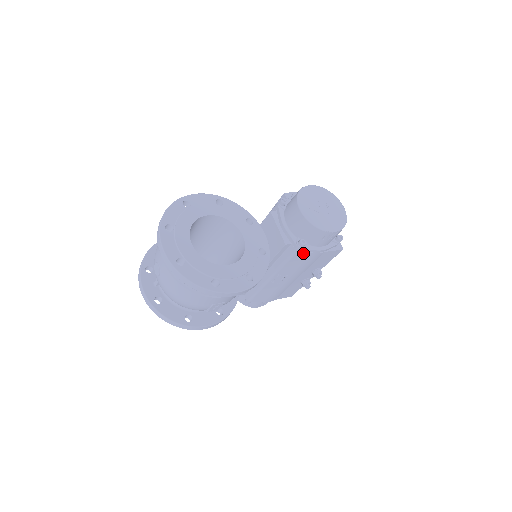
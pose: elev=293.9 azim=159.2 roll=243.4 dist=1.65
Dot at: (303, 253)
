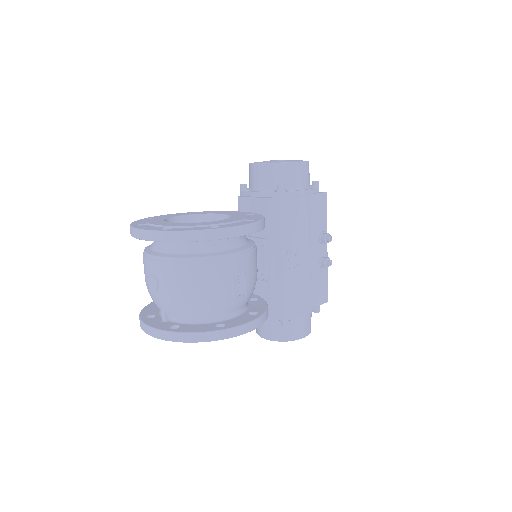
Dot at: (290, 200)
